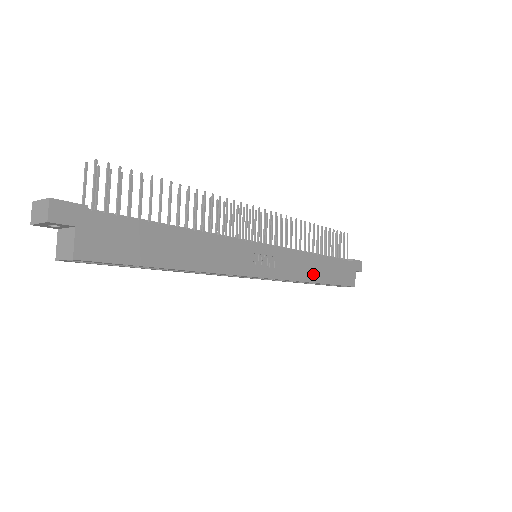
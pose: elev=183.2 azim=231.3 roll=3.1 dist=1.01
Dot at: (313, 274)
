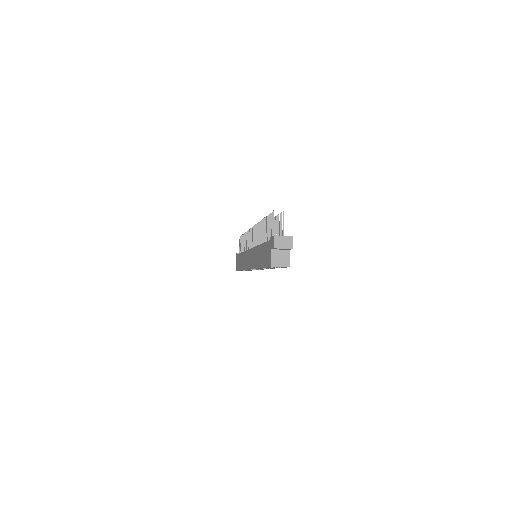
Dot at: occluded
